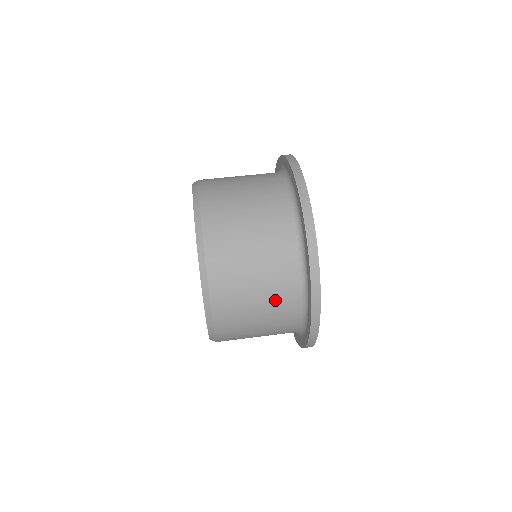
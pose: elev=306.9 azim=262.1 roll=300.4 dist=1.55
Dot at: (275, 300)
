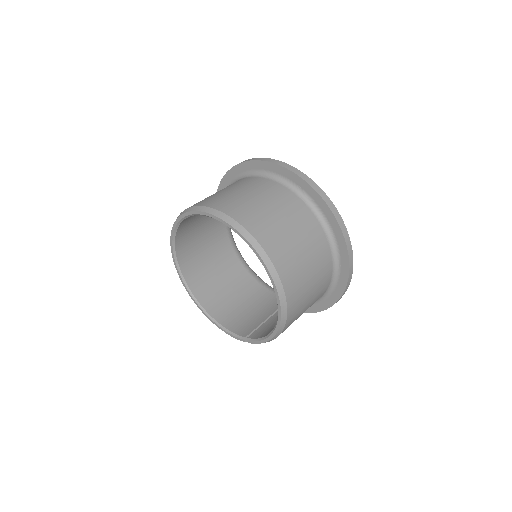
Dot at: (319, 263)
